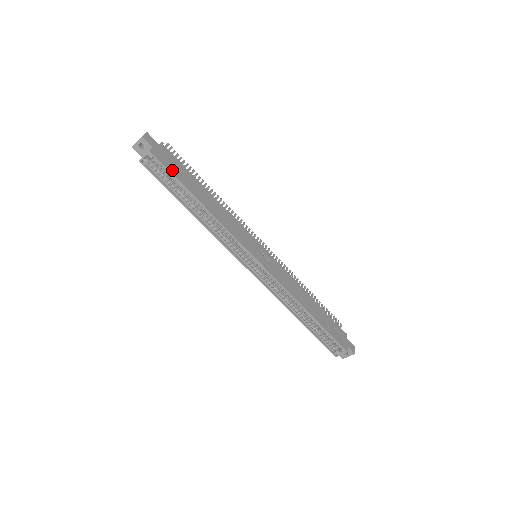
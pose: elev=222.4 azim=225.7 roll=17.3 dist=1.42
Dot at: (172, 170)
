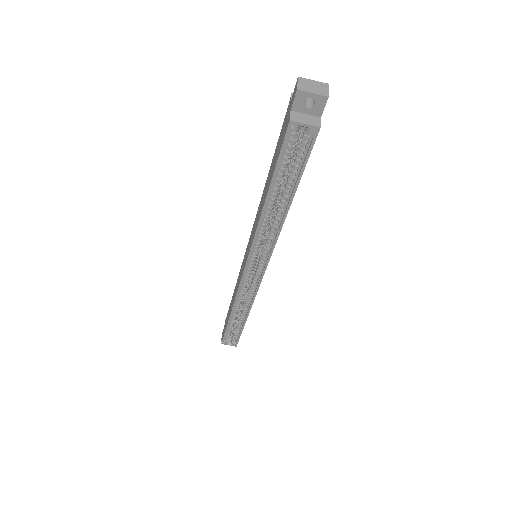
Dot at: (307, 159)
